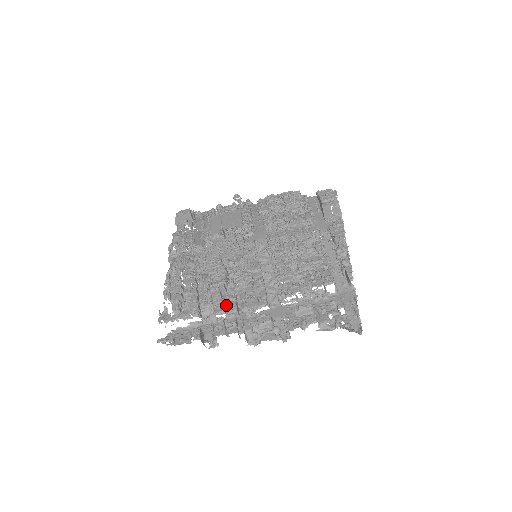
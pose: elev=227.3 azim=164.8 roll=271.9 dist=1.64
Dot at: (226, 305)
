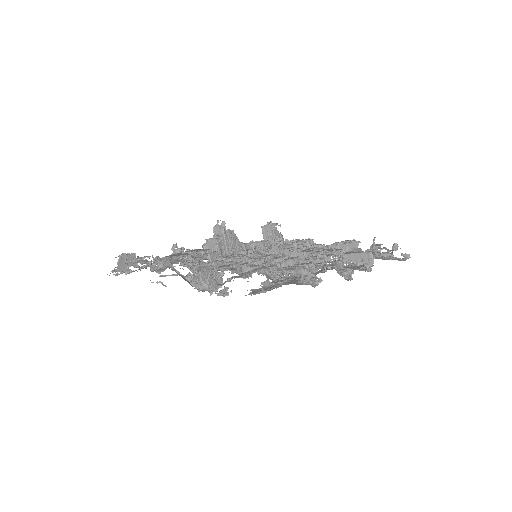
Dot at: occluded
